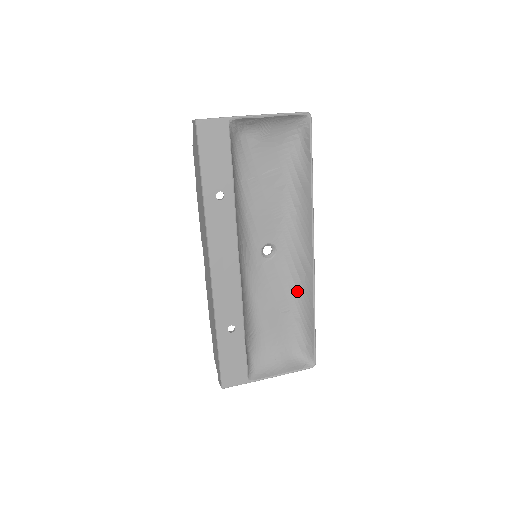
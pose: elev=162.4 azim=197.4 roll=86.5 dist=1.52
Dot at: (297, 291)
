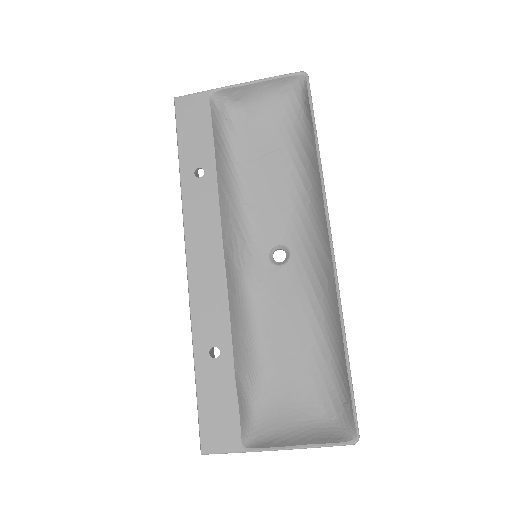
Dot at: (322, 311)
